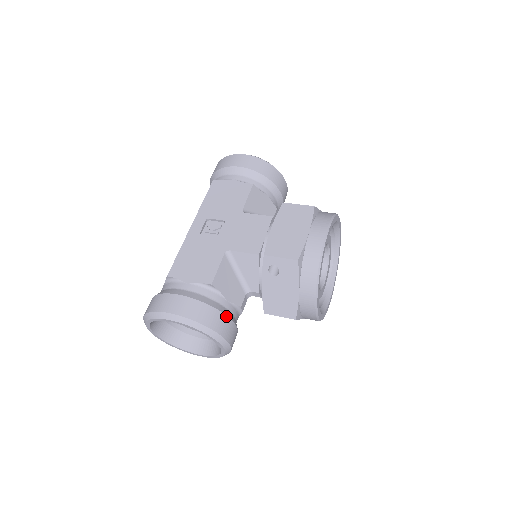
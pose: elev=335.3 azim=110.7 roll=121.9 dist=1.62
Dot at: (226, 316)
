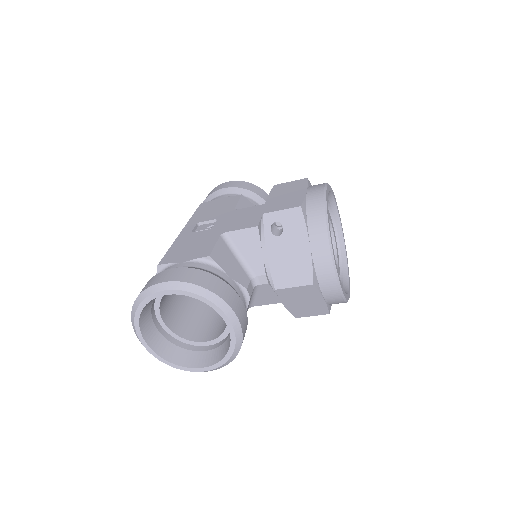
Dot at: (230, 287)
